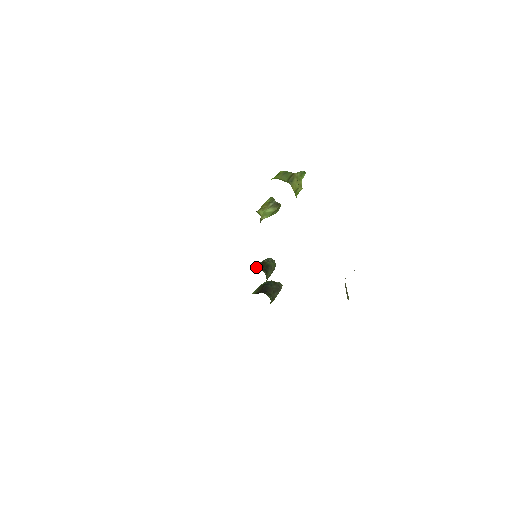
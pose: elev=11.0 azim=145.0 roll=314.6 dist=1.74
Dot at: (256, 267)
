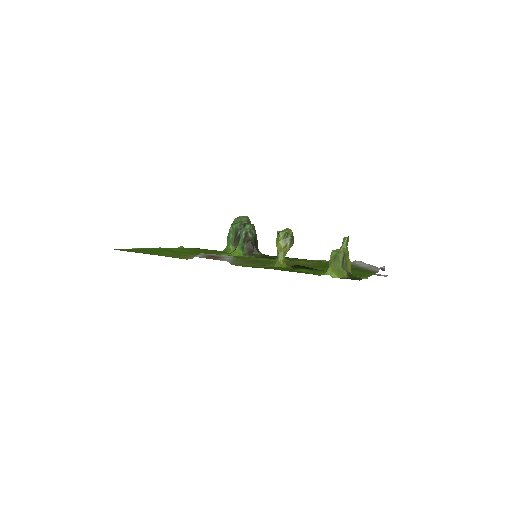
Dot at: (245, 248)
